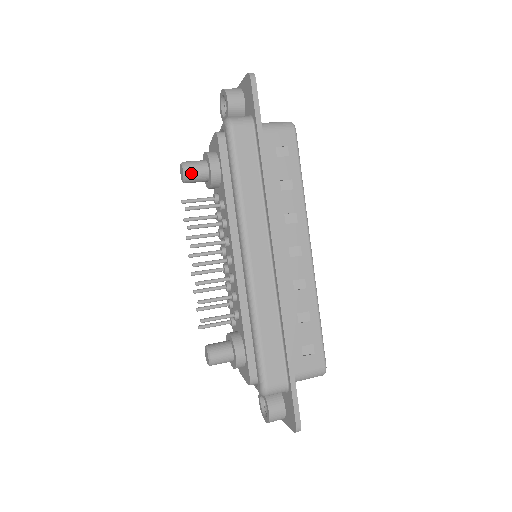
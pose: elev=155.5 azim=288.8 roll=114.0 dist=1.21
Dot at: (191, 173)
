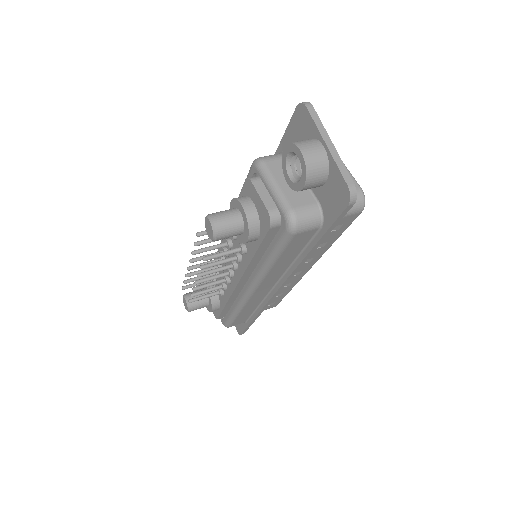
Dot at: occluded
